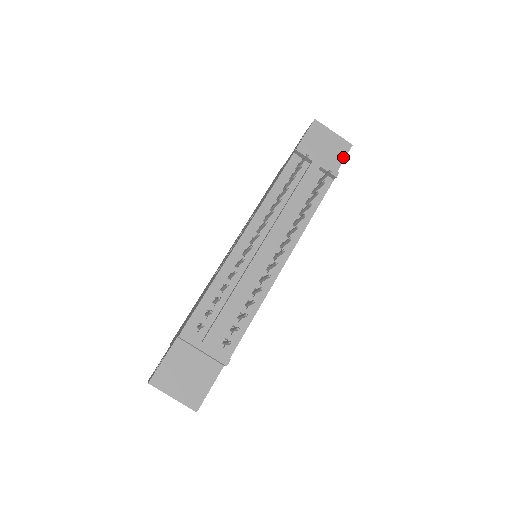
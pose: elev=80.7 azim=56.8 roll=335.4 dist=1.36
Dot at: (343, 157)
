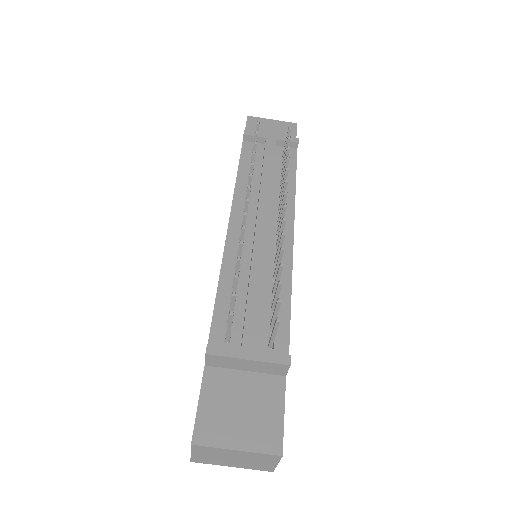
Dot at: (294, 134)
